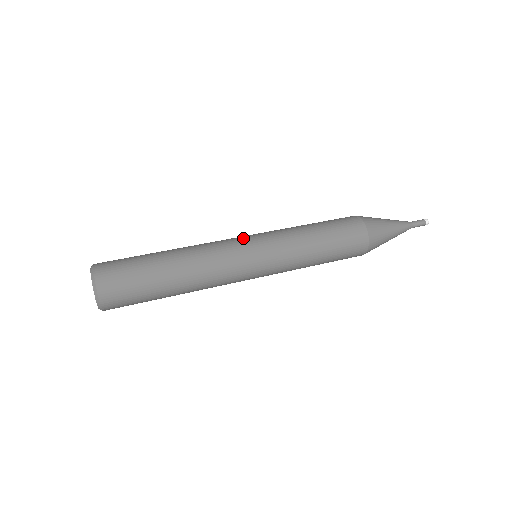
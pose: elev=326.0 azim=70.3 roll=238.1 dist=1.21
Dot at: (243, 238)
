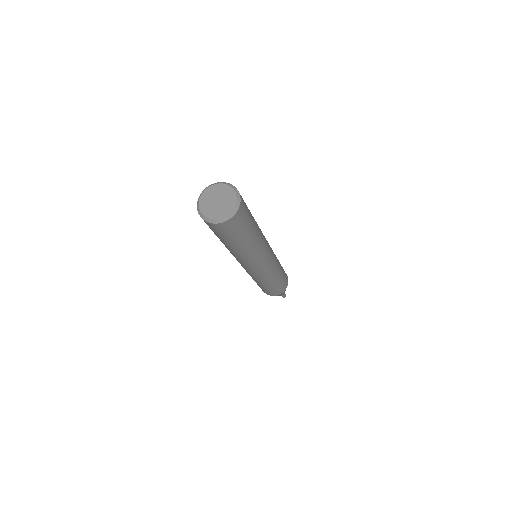
Dot at: occluded
